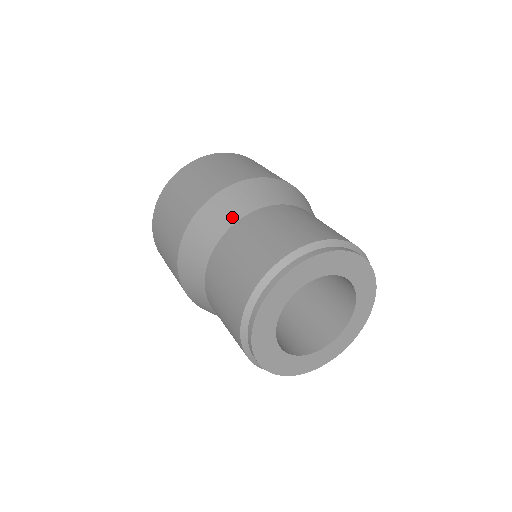
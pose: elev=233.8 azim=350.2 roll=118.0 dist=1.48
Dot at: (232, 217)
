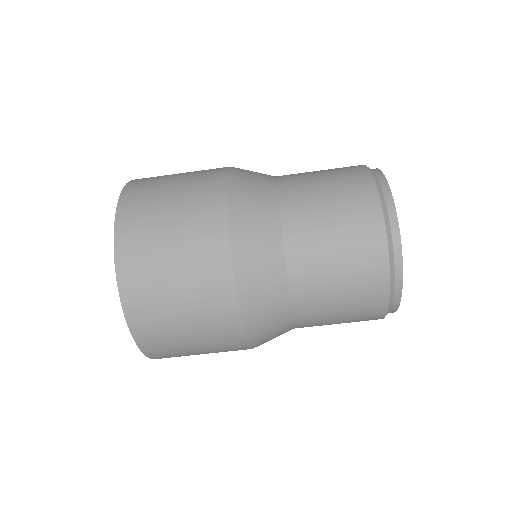
Dot at: (268, 179)
